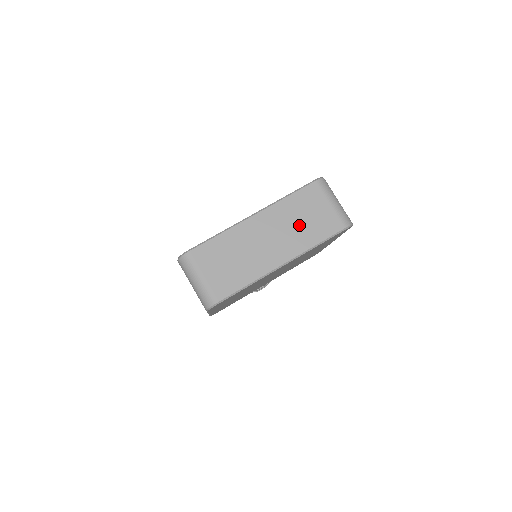
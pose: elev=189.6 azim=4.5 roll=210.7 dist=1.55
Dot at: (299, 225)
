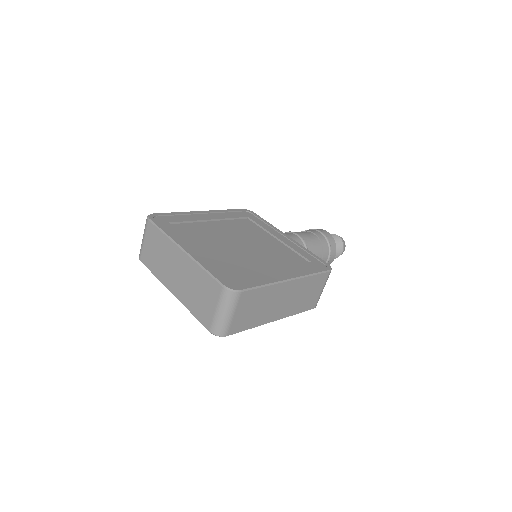
Dot at: (193, 291)
